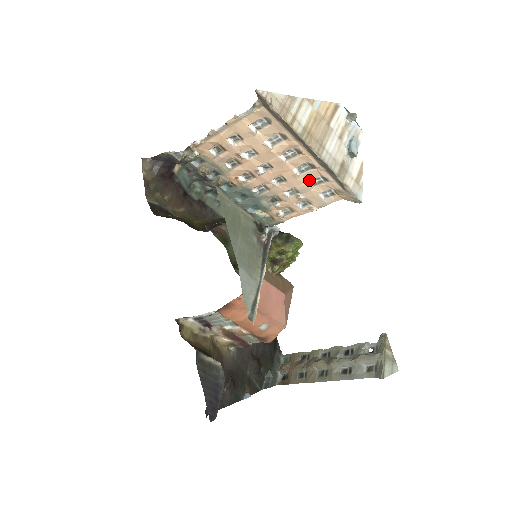
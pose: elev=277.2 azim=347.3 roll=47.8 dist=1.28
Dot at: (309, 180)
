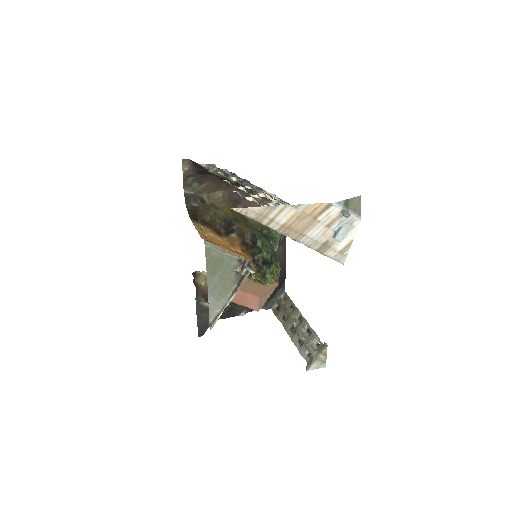
Dot at: occluded
